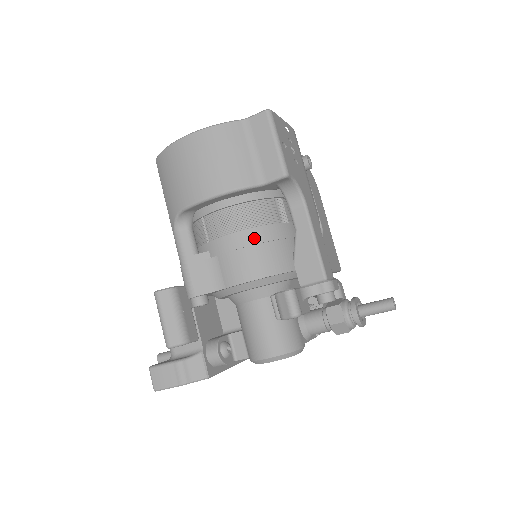
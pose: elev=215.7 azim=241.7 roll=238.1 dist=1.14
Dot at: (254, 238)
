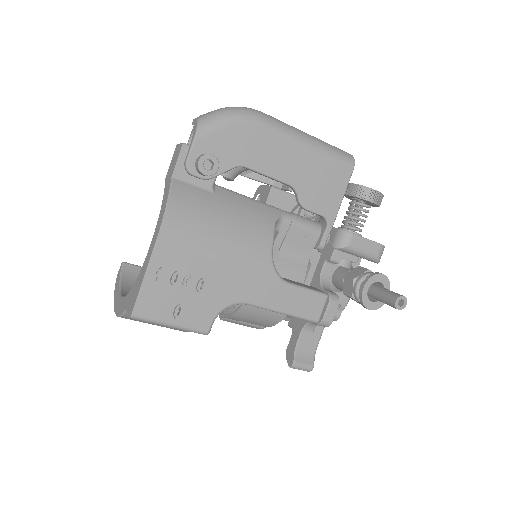
Dot at: (238, 319)
